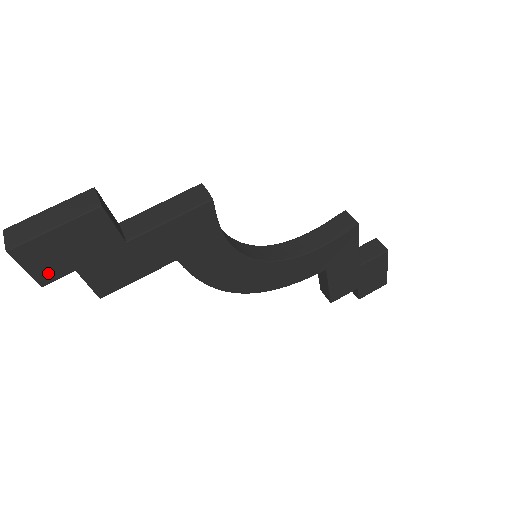
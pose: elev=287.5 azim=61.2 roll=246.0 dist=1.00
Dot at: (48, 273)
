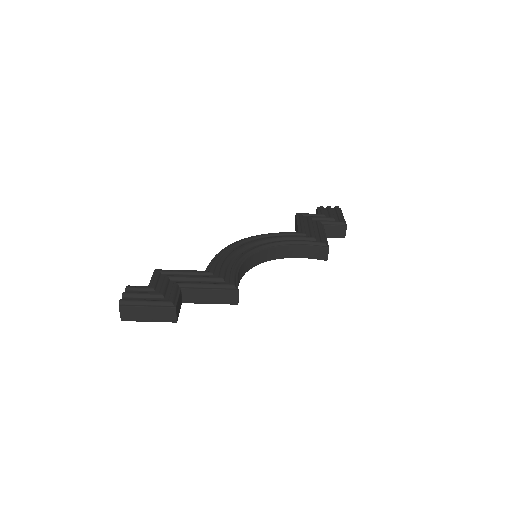
Dot at: occluded
